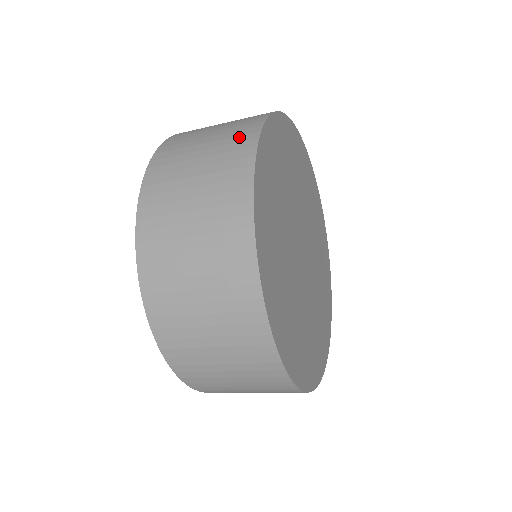
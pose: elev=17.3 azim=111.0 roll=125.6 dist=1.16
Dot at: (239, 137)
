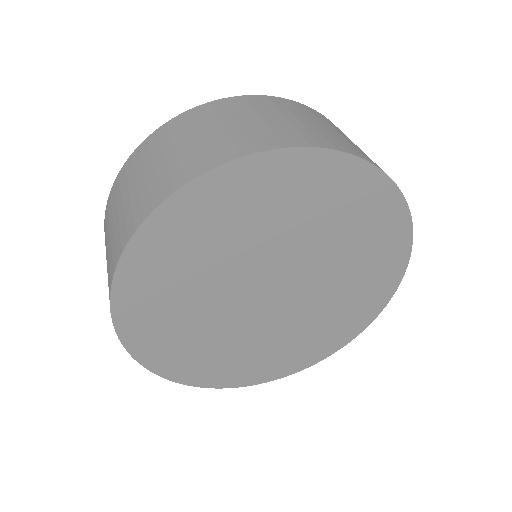
Dot at: occluded
